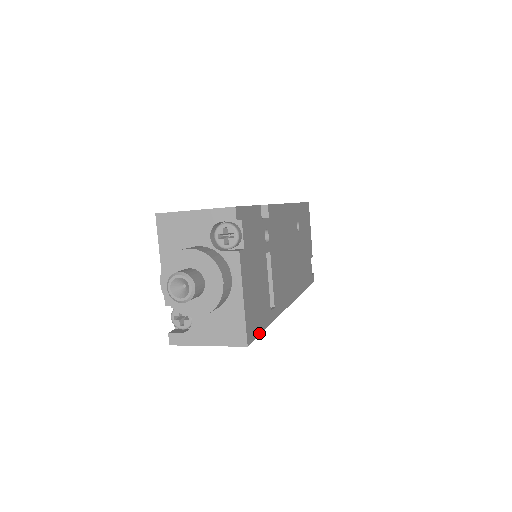
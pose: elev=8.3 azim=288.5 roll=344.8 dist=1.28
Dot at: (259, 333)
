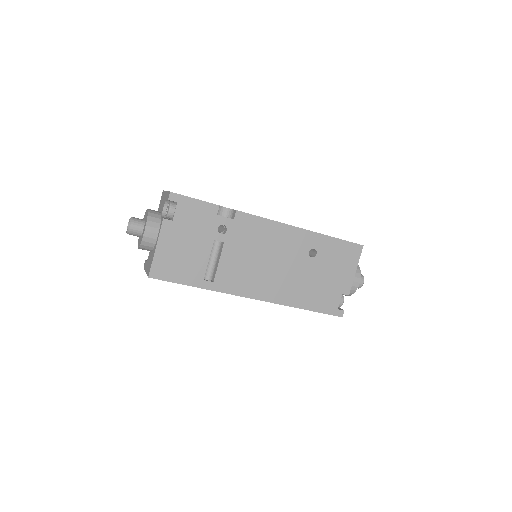
Dot at: (173, 281)
